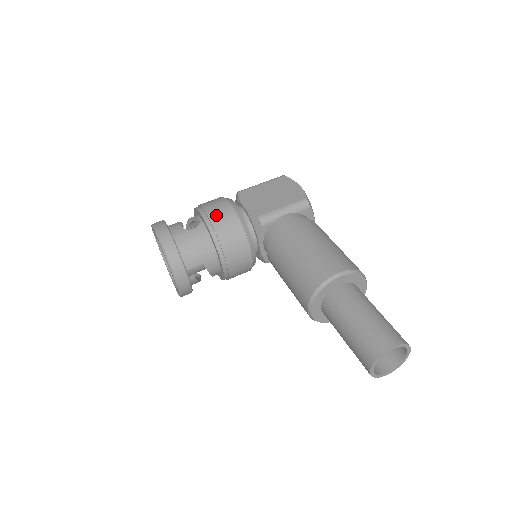
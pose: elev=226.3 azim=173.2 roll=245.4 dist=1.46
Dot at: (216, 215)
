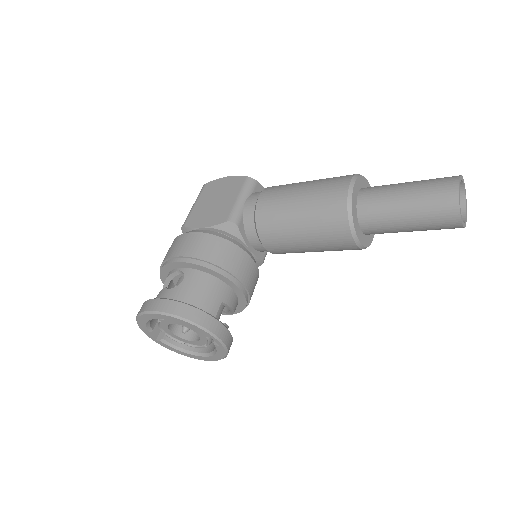
Dot at: (192, 249)
